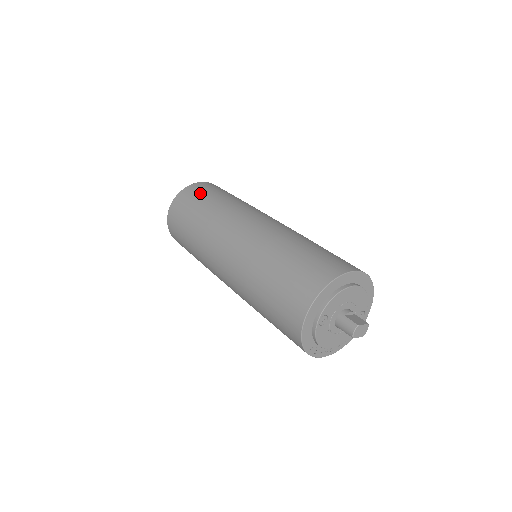
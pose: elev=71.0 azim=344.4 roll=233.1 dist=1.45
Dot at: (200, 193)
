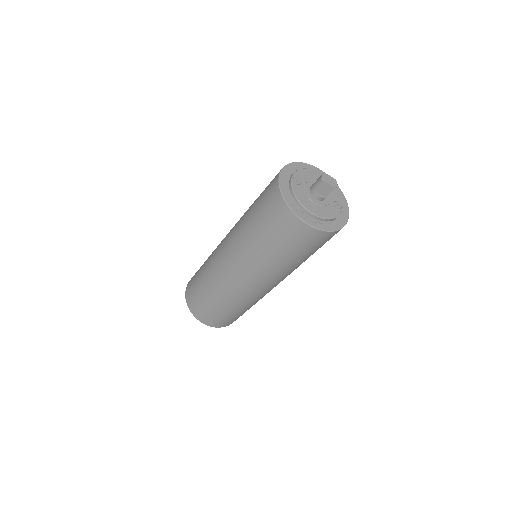
Dot at: occluded
